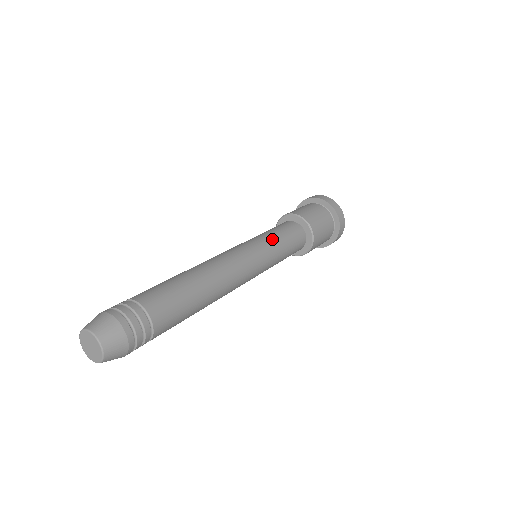
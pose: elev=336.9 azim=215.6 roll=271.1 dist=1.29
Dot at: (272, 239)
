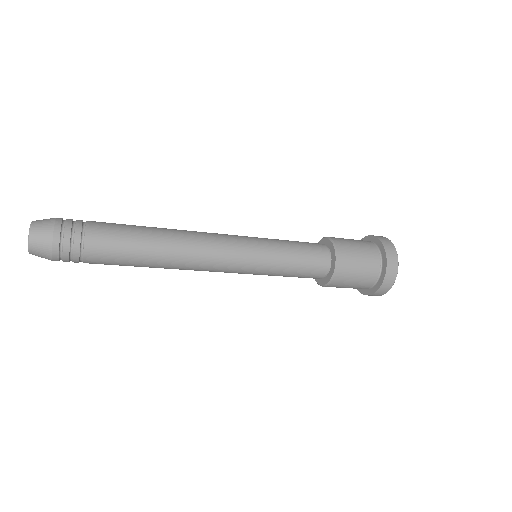
Dot at: occluded
